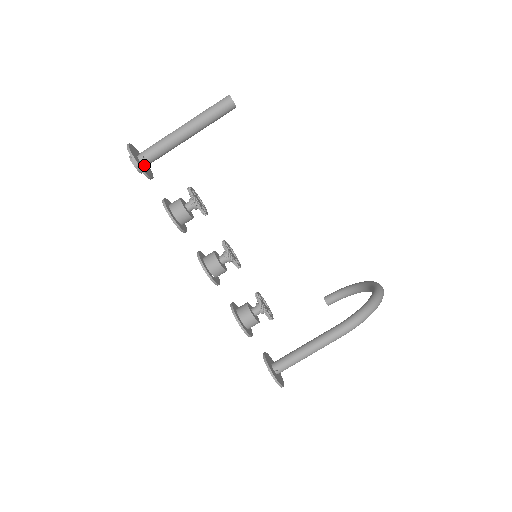
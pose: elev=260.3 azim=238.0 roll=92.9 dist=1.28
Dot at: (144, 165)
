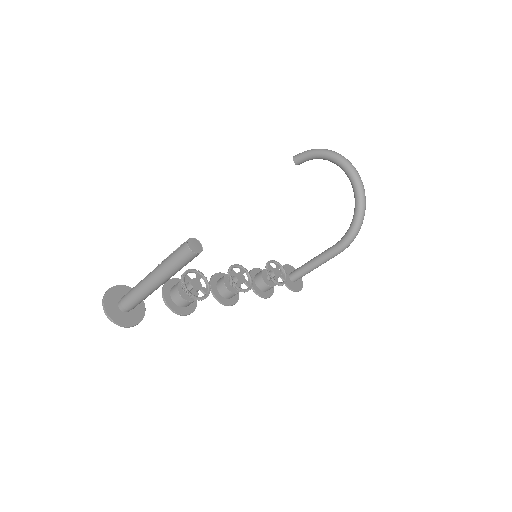
Dot at: occluded
